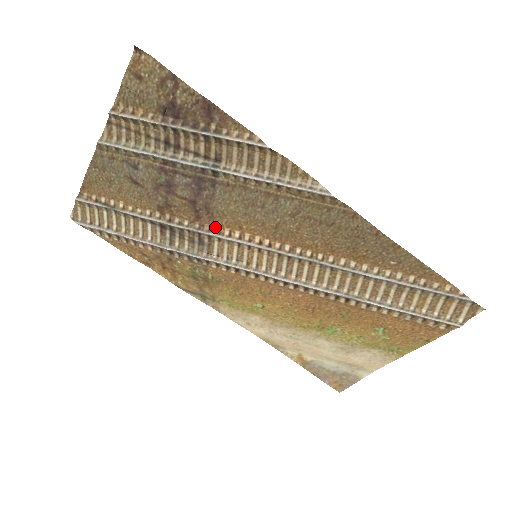
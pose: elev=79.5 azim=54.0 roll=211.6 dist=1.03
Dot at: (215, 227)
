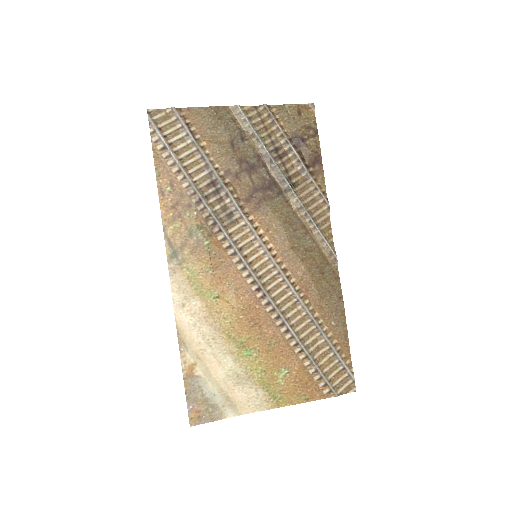
Dot at: (251, 216)
